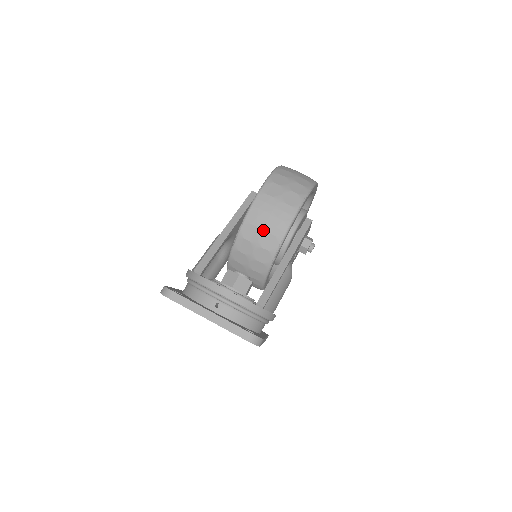
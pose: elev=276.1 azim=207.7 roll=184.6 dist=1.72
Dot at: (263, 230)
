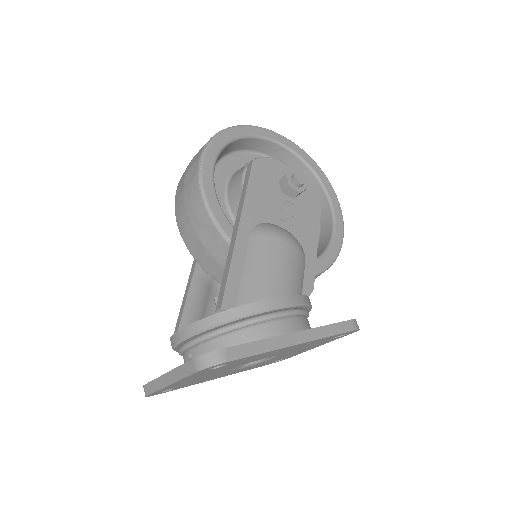
Dot at: (196, 232)
